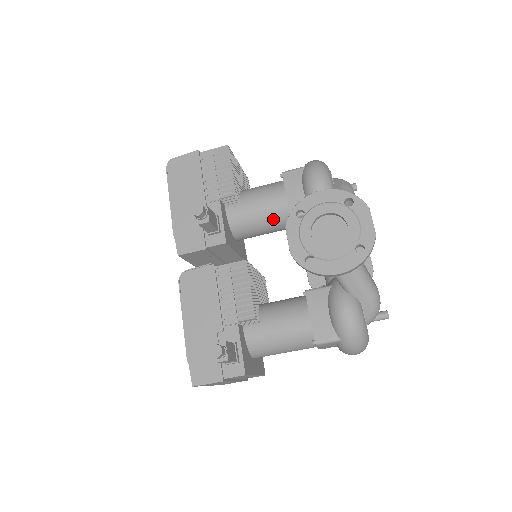
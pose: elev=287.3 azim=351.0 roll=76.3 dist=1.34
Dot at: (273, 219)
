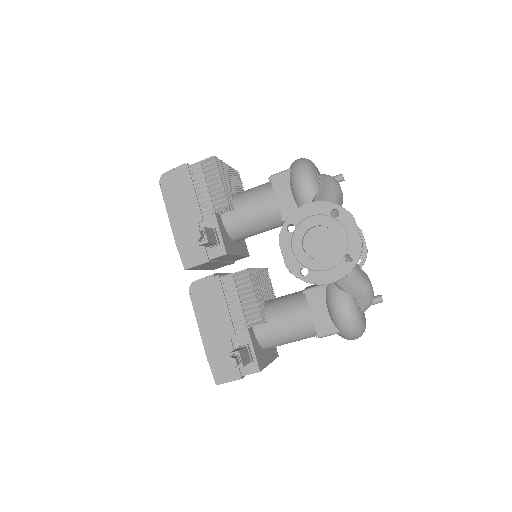
Dot at: (267, 222)
